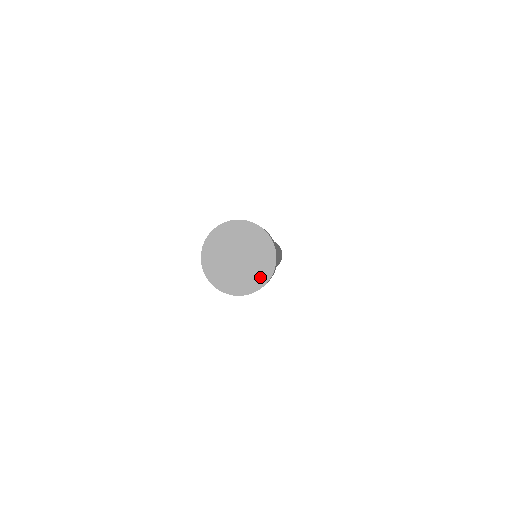
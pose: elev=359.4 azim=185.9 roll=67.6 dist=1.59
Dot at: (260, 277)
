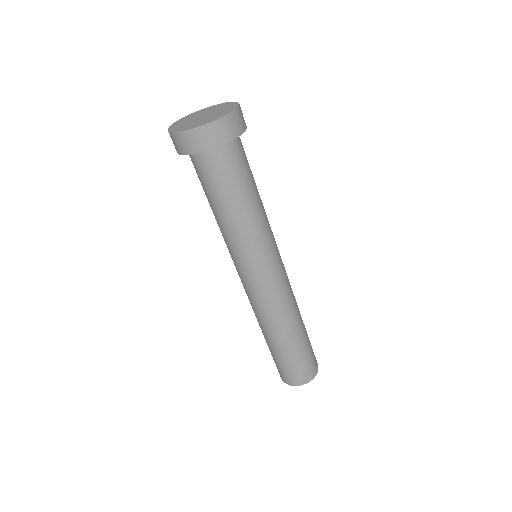
Dot at: (197, 125)
